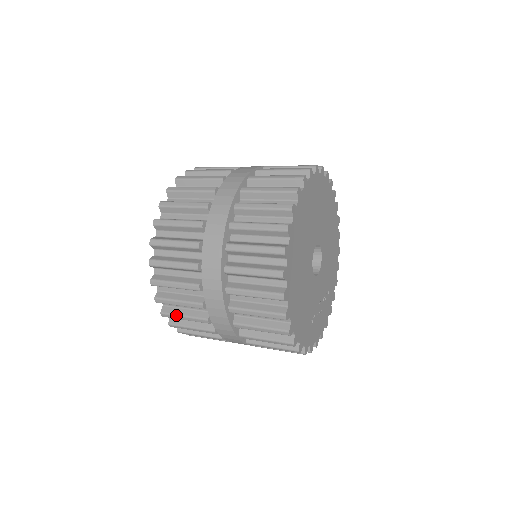
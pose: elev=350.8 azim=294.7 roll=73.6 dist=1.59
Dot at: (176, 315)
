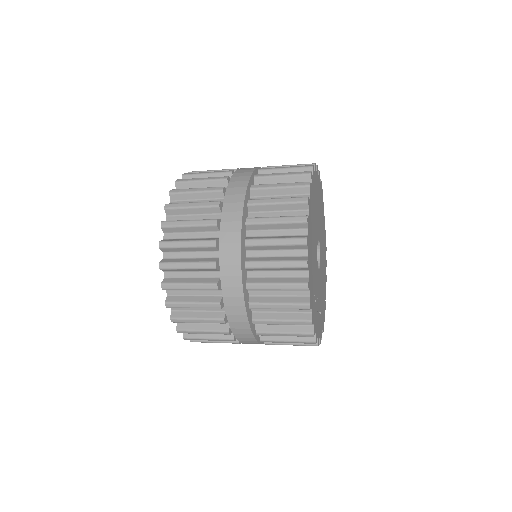
Dot at: (178, 241)
